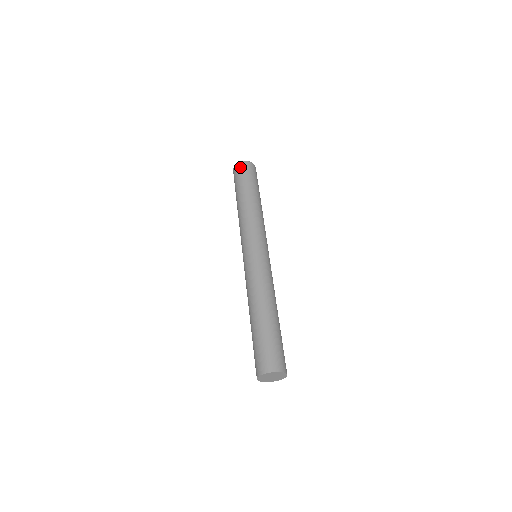
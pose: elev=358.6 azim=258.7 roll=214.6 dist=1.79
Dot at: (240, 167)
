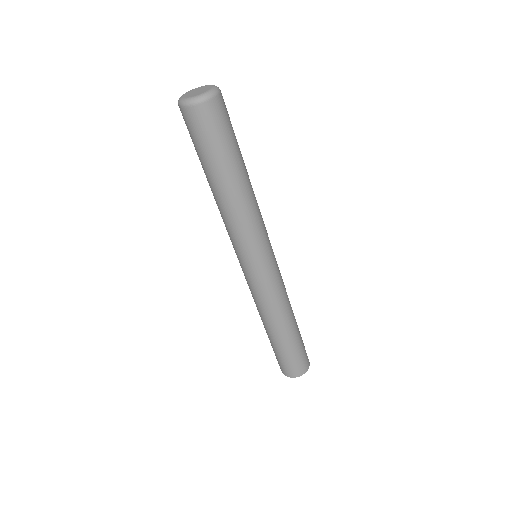
Dot at: (208, 115)
